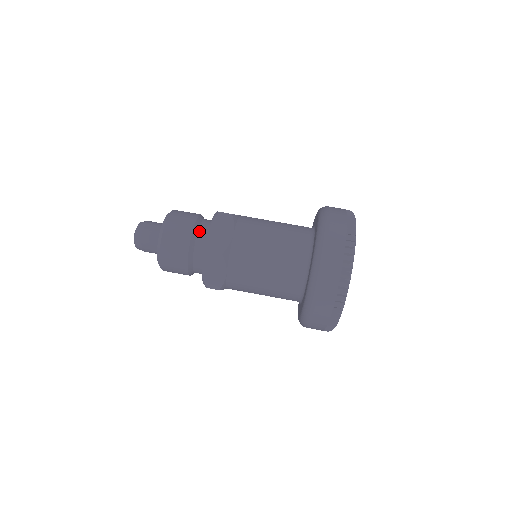
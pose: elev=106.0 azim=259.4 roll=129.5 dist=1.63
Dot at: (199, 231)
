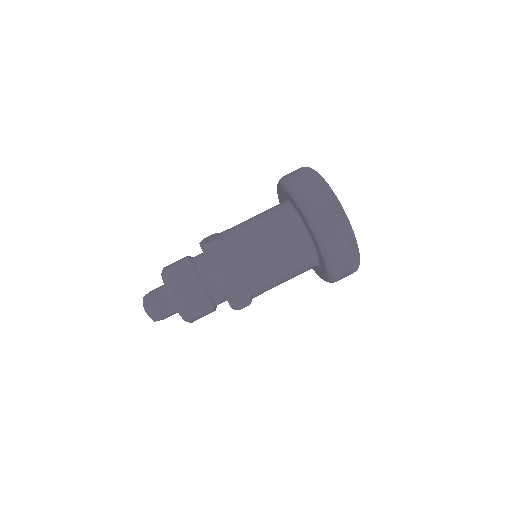
Dot at: (200, 272)
